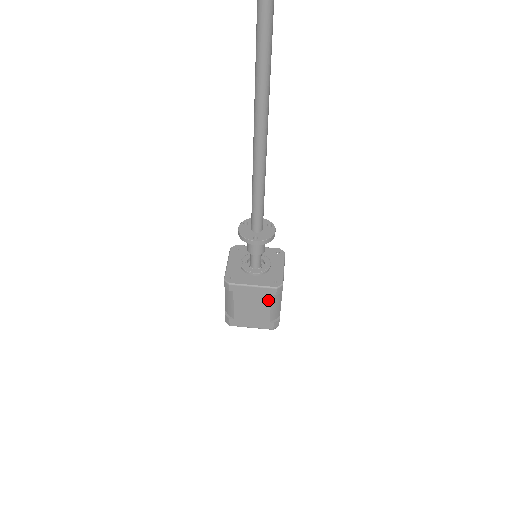
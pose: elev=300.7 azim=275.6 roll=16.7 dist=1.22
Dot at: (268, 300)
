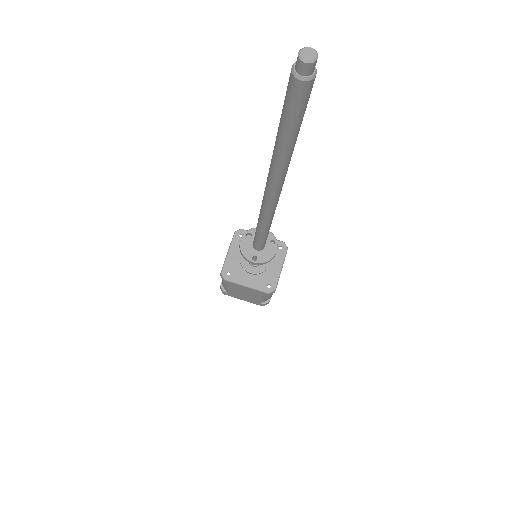
Dot at: (260, 295)
